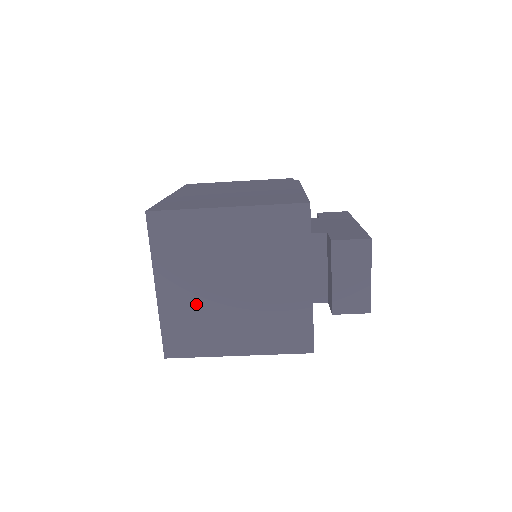
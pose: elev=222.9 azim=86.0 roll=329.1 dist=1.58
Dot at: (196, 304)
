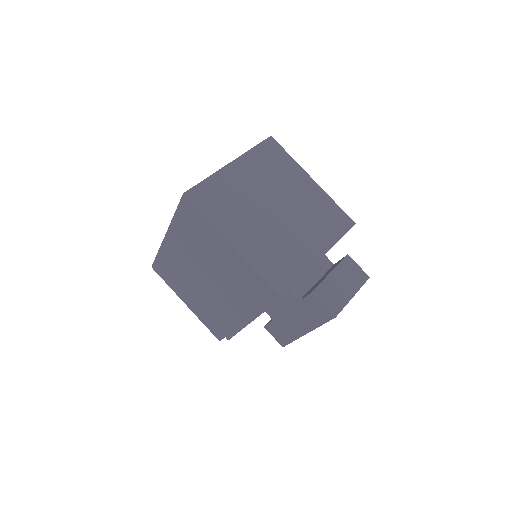
Dot at: (243, 193)
